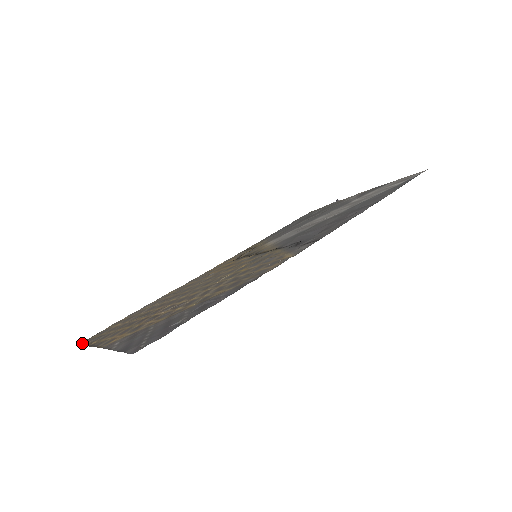
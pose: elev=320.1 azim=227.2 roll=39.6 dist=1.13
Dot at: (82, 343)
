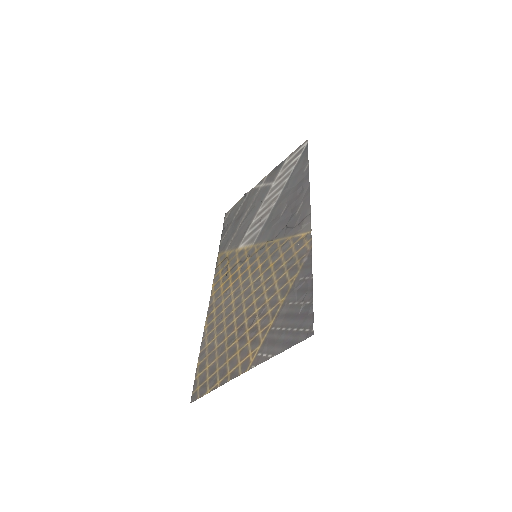
Dot at: (196, 397)
